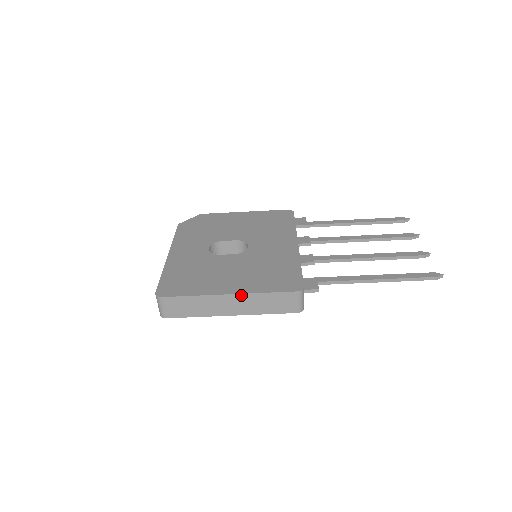
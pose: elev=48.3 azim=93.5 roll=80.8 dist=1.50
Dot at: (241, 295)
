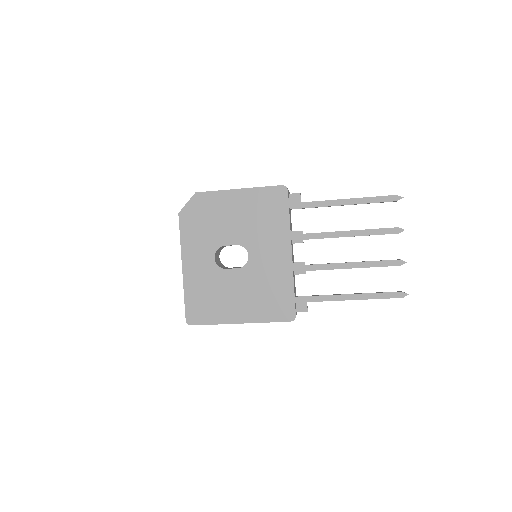
Dot at: occluded
